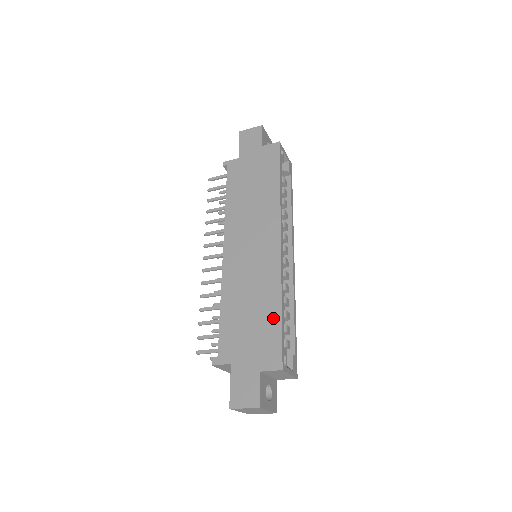
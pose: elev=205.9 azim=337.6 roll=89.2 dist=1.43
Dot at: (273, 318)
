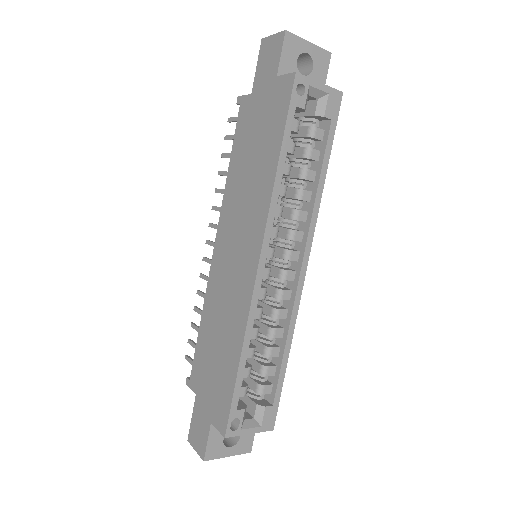
Dot at: (231, 368)
